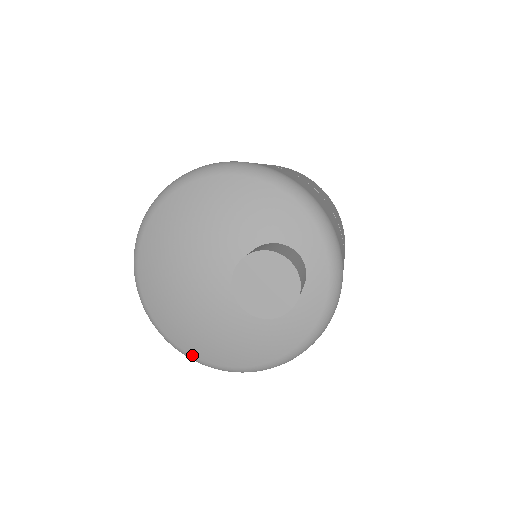
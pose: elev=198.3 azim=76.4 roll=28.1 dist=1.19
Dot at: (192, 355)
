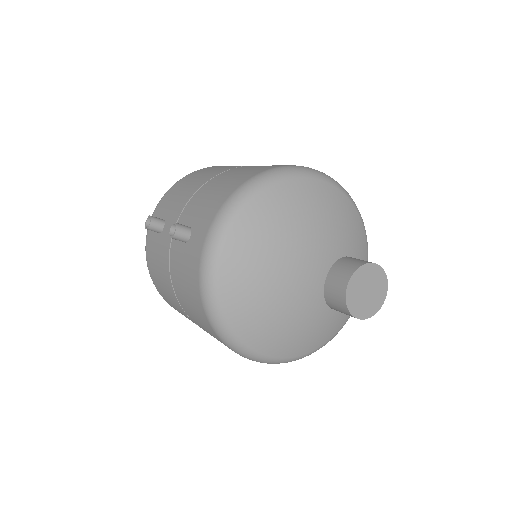
Dot at: (239, 337)
